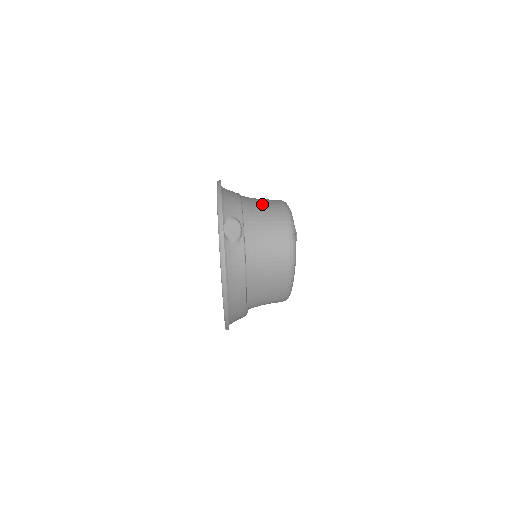
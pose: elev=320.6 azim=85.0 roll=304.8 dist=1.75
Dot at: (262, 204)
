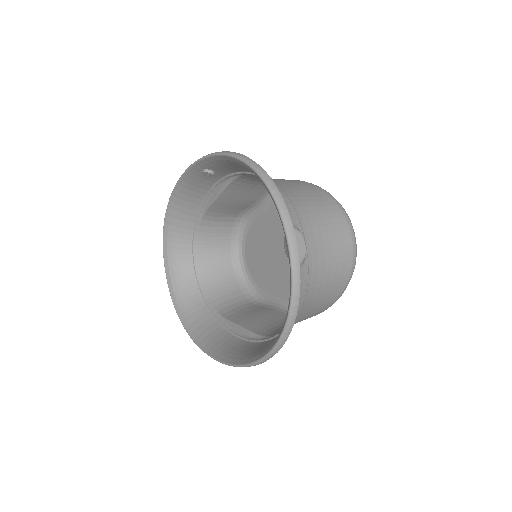
Dot at: (306, 195)
